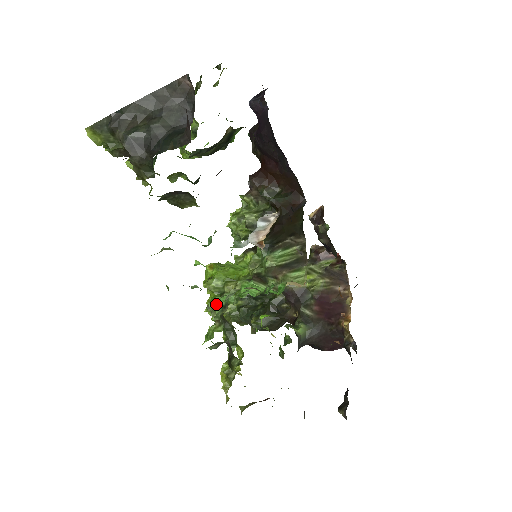
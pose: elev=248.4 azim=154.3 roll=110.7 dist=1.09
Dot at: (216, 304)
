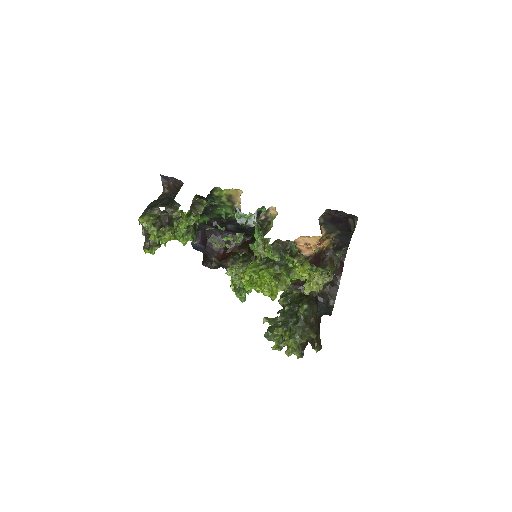
Dot at: (256, 240)
